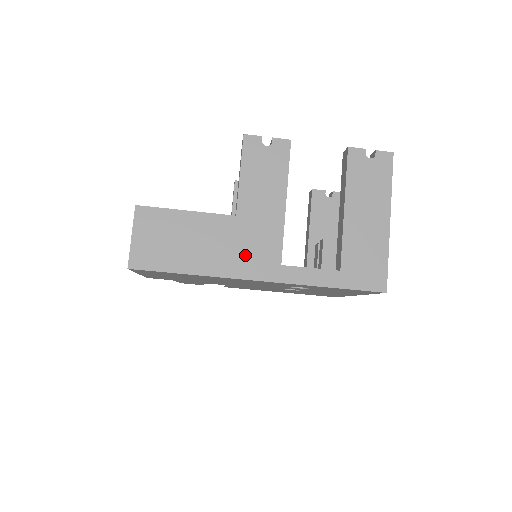
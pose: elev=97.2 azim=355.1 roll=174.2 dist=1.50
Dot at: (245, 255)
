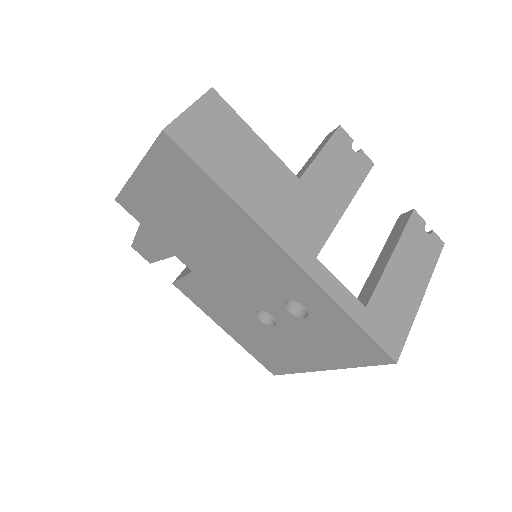
Dot at: (288, 220)
